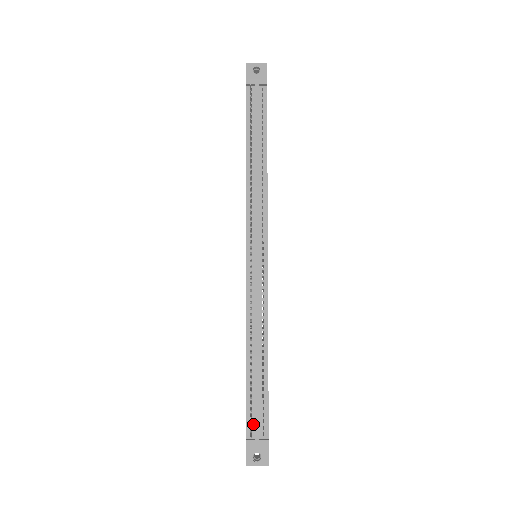
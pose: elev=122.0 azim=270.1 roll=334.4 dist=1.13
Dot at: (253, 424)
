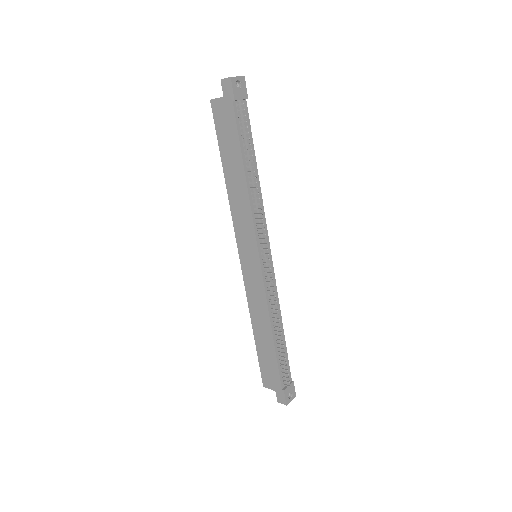
Dot at: (284, 377)
